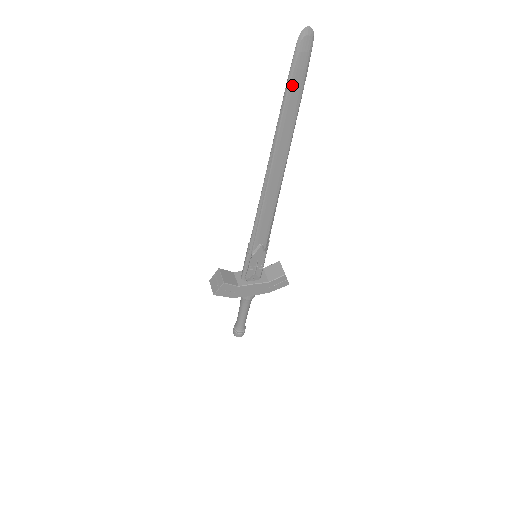
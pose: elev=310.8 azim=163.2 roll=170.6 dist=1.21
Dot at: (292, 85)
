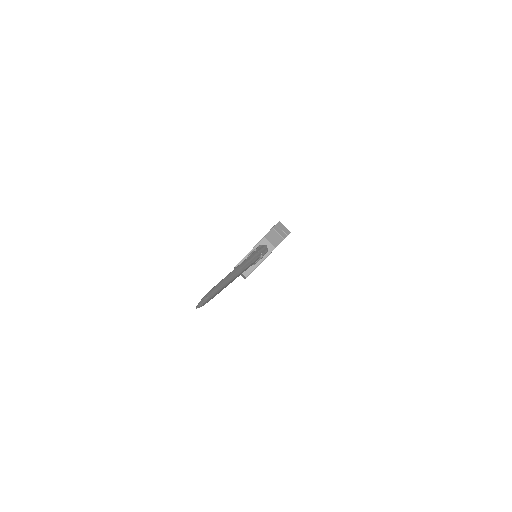
Dot at: occluded
